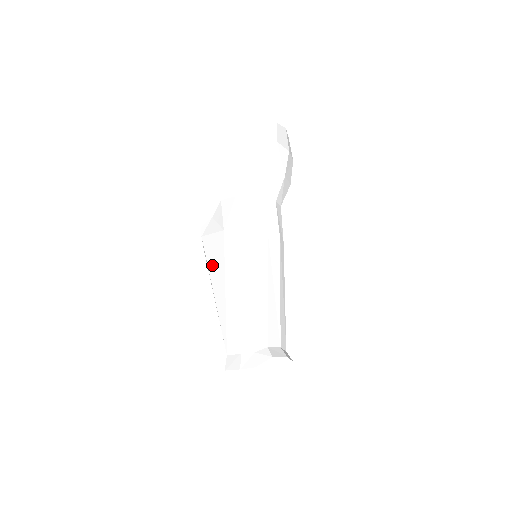
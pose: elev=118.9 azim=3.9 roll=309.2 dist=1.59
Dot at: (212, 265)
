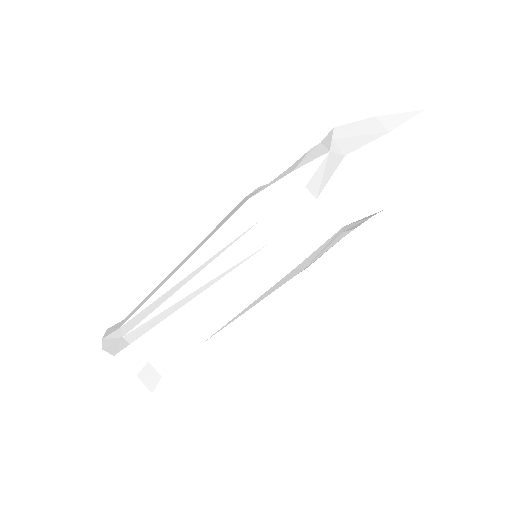
Dot at: (215, 228)
